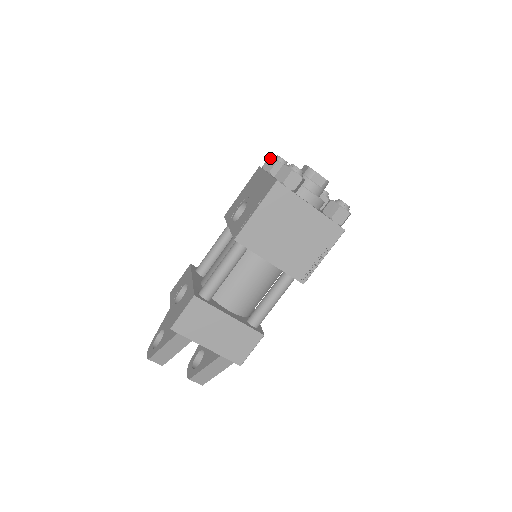
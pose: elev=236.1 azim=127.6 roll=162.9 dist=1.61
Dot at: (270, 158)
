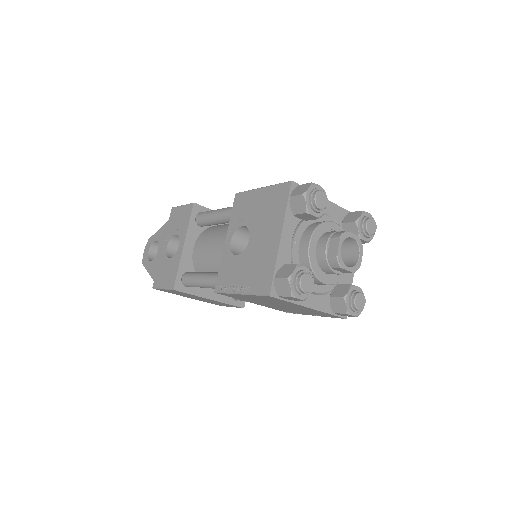
Dot at: (302, 198)
